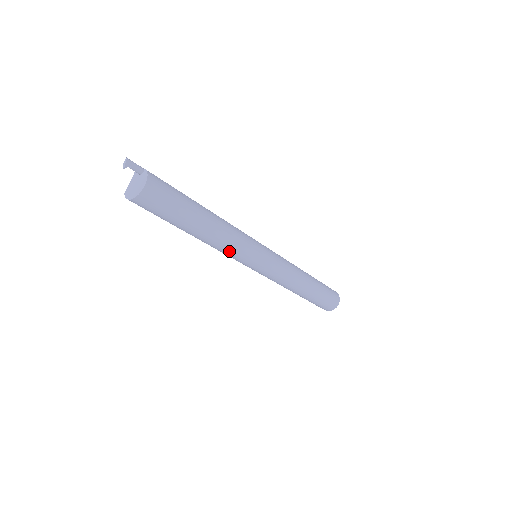
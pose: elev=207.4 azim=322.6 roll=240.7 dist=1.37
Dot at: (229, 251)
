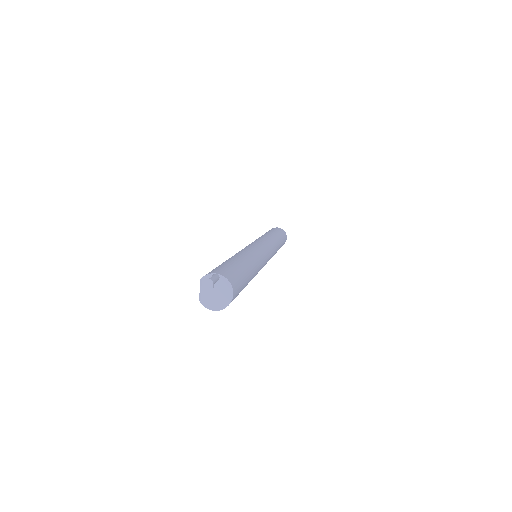
Dot at: occluded
